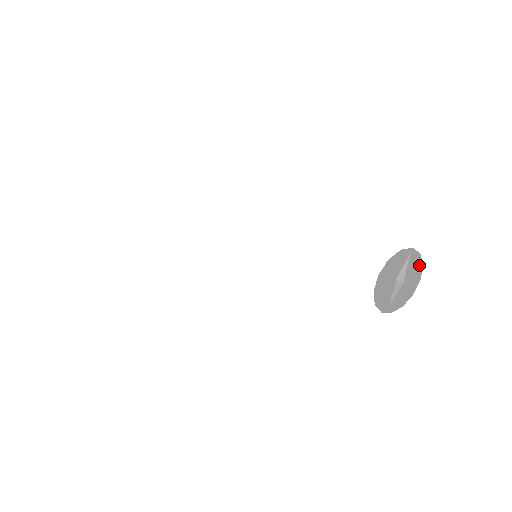
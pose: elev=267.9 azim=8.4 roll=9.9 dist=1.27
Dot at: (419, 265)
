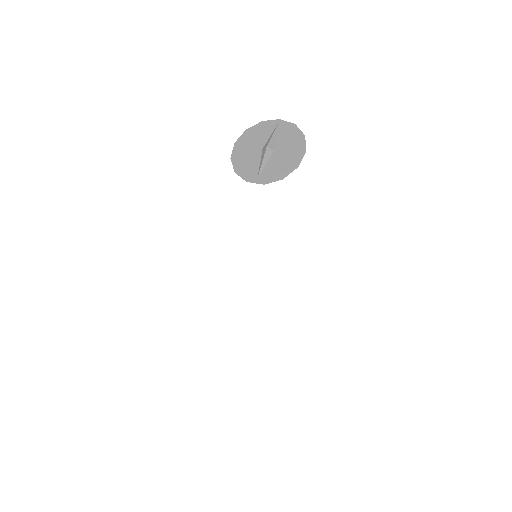
Dot at: (298, 136)
